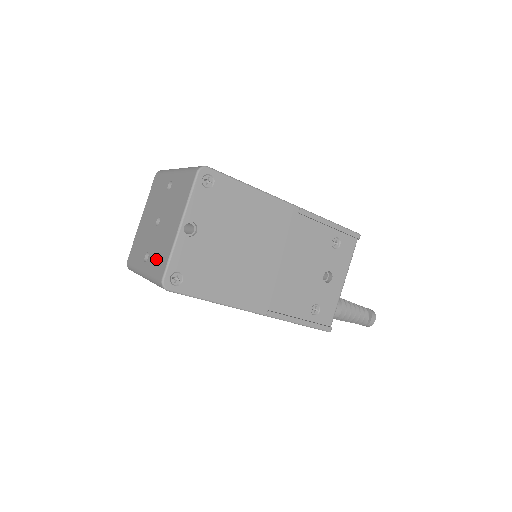
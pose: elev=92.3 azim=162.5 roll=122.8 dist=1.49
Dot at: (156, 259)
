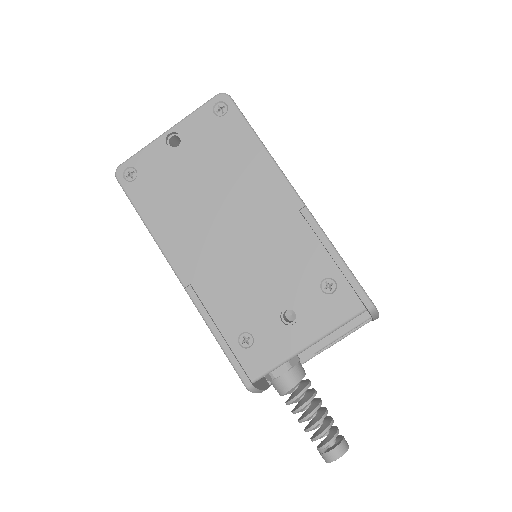
Dot at: occluded
